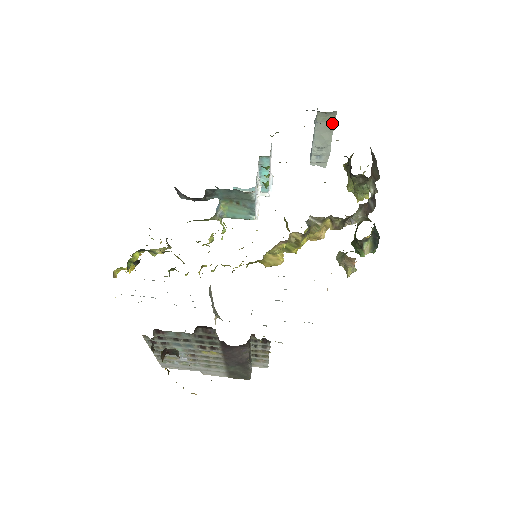
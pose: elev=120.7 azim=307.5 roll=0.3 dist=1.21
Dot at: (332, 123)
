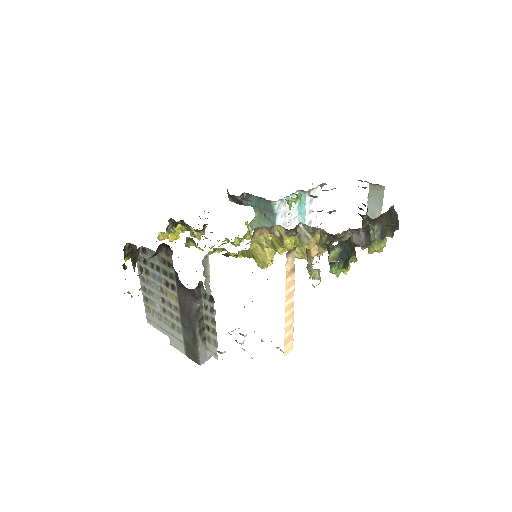
Dot at: (381, 198)
